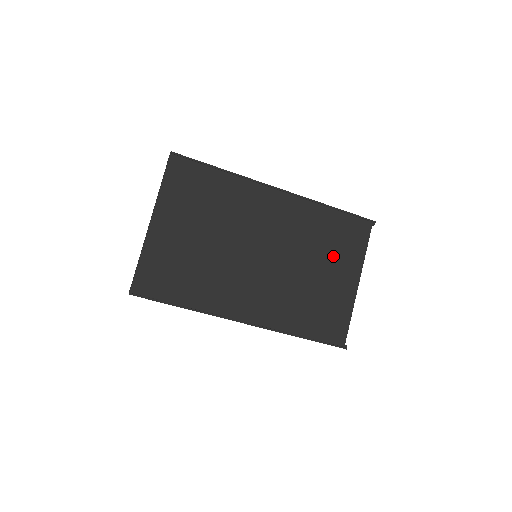
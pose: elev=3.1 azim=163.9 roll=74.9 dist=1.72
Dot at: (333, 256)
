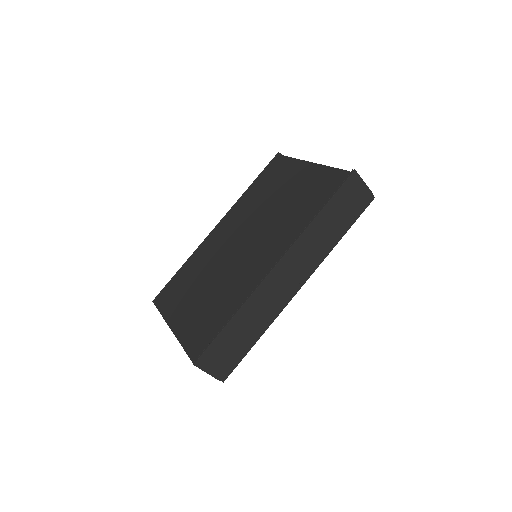
Dot at: (278, 185)
